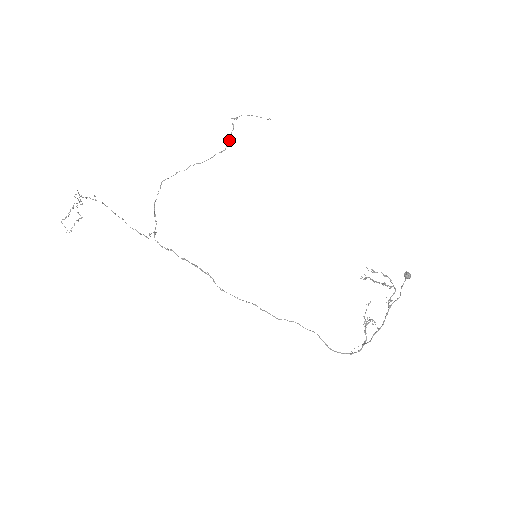
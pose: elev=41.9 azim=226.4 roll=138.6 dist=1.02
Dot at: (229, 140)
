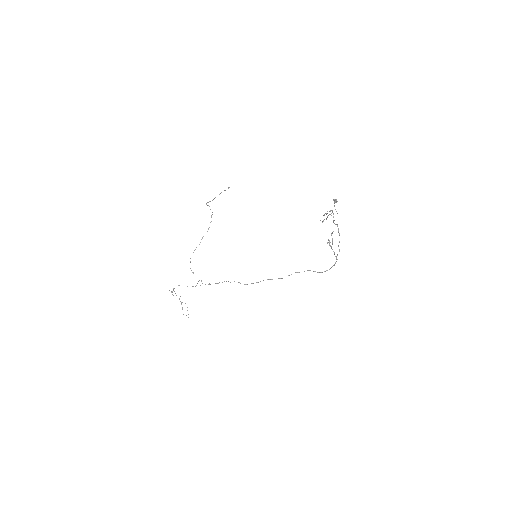
Dot at: (212, 214)
